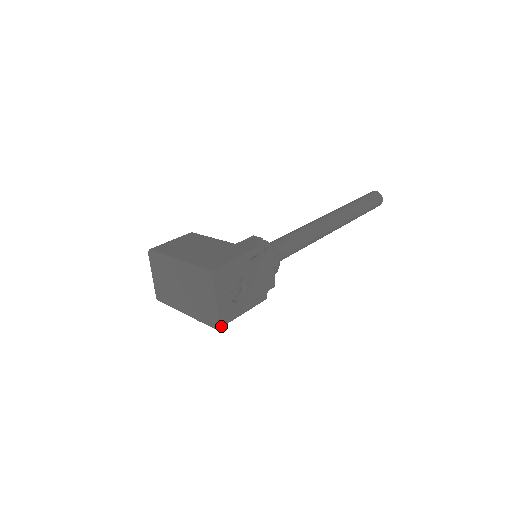
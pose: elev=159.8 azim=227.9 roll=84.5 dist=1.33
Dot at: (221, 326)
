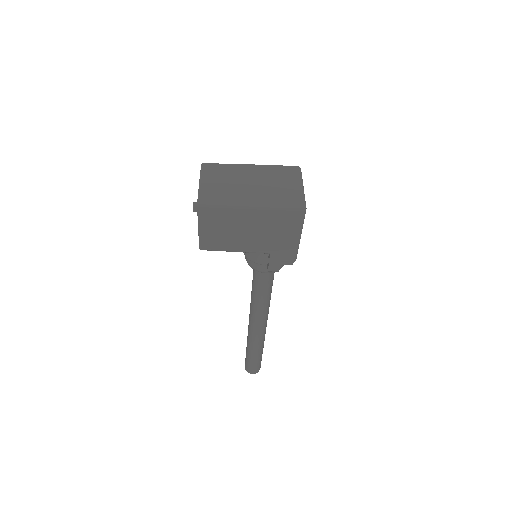
Dot at: occluded
